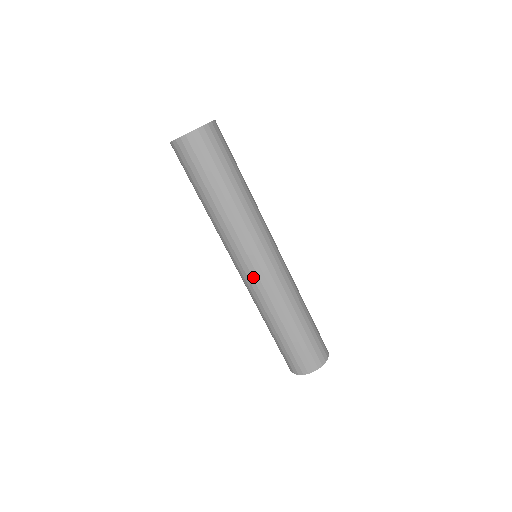
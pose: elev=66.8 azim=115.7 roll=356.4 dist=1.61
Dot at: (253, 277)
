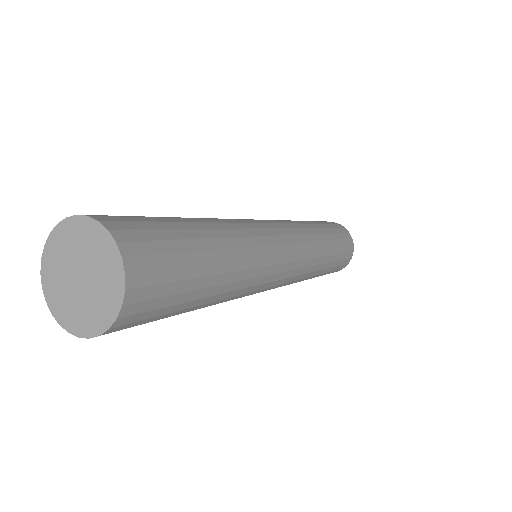
Dot at: occluded
